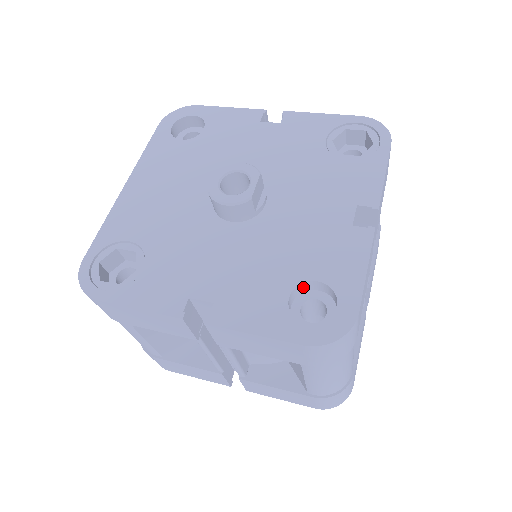
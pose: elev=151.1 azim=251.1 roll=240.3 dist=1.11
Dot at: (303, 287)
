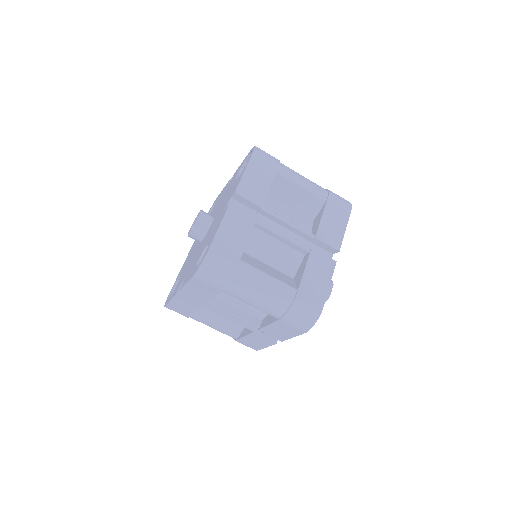
Dot at: occluded
